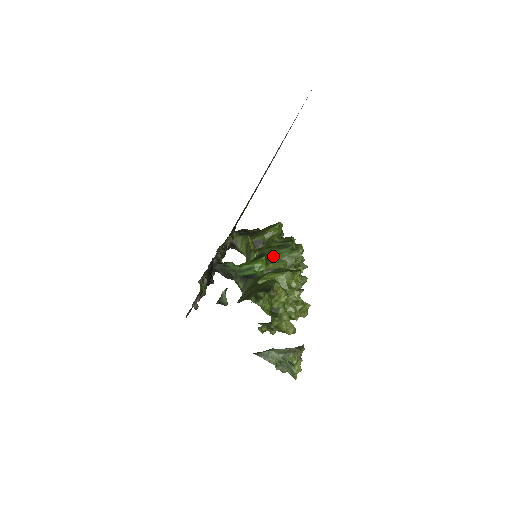
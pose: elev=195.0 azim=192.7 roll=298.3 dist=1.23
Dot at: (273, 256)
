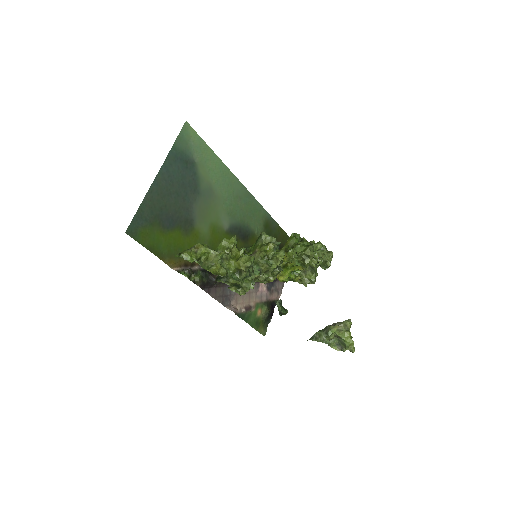
Dot at: (253, 247)
